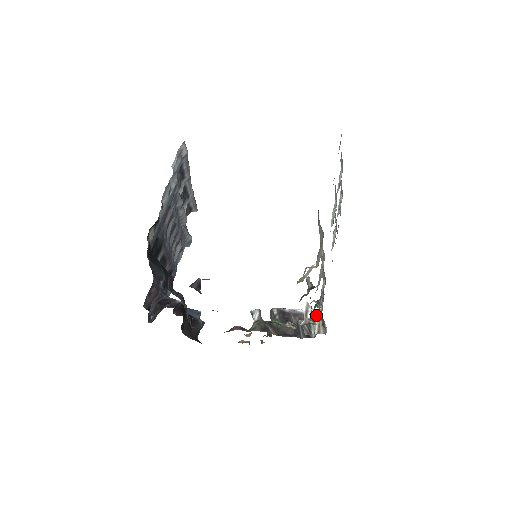
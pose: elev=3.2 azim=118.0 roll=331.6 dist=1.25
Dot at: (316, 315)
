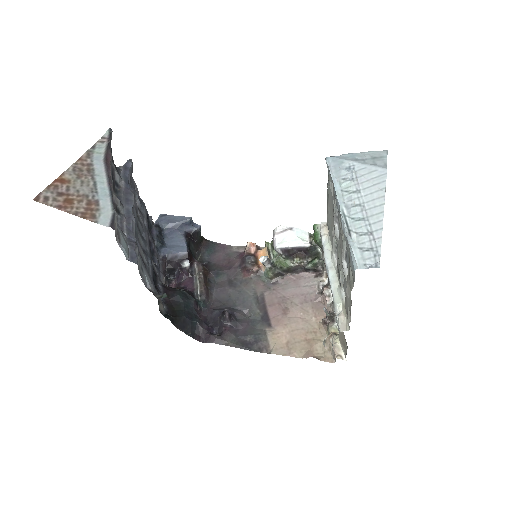
Dot at: occluded
